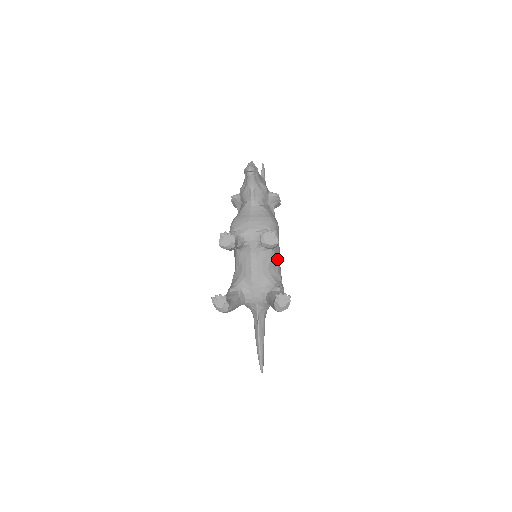
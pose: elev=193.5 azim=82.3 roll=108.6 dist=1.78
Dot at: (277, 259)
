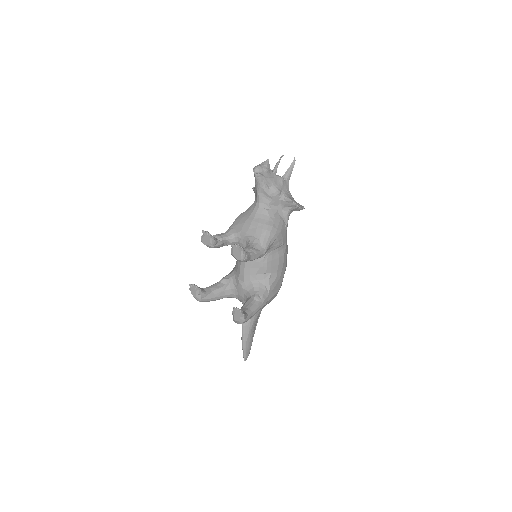
Dot at: (272, 267)
